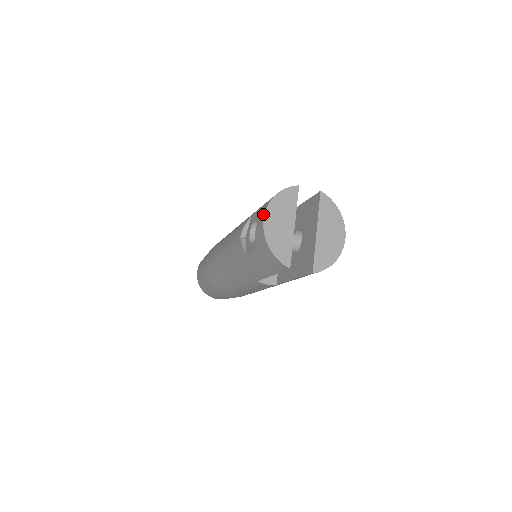
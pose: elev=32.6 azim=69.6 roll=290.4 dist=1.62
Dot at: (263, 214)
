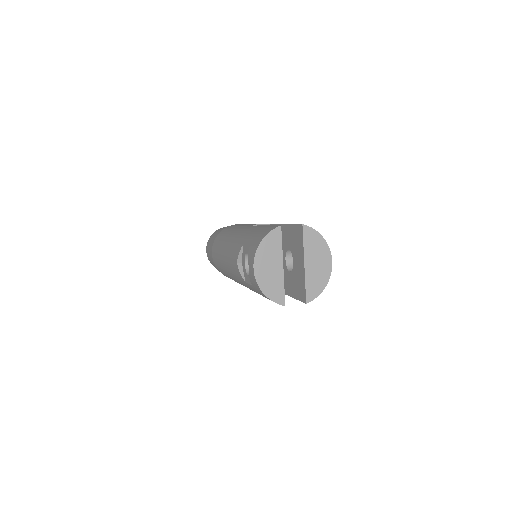
Dot at: (252, 263)
